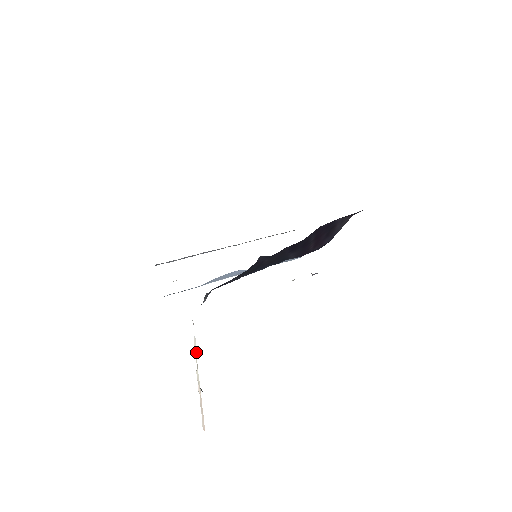
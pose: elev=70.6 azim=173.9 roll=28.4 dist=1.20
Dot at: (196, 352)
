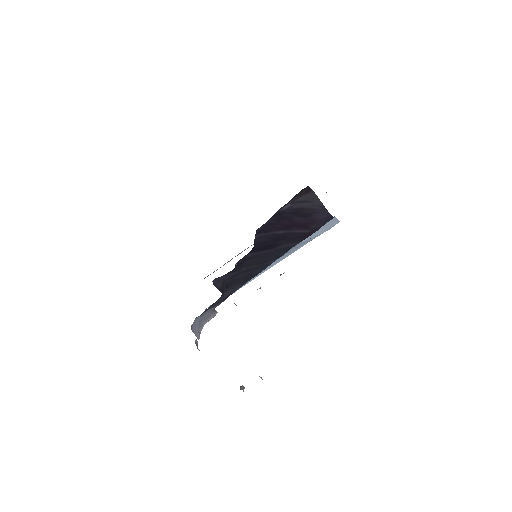
Dot at: occluded
